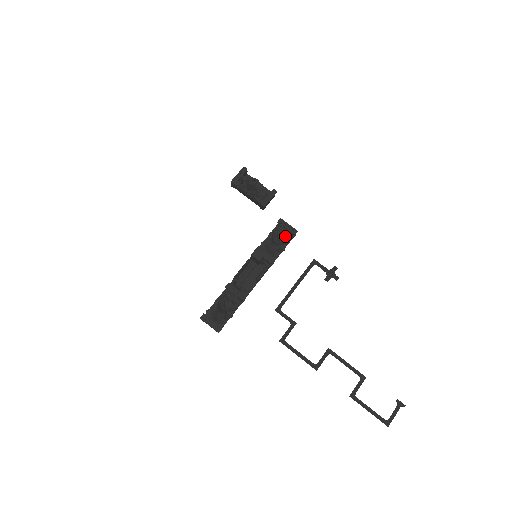
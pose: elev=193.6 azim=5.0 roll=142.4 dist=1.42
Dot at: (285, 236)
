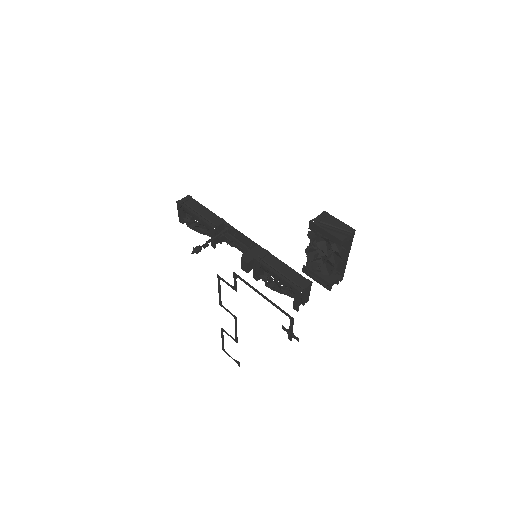
Dot at: (290, 293)
